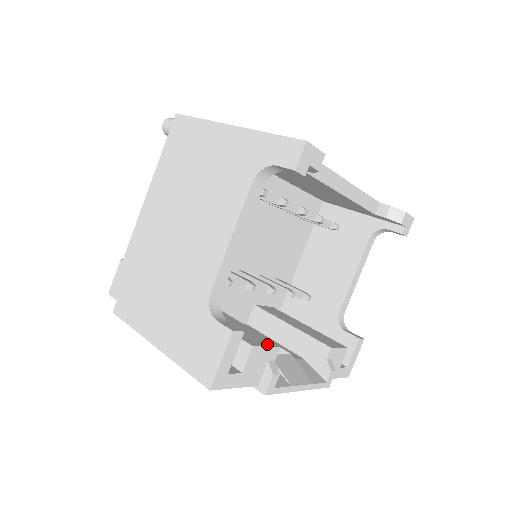
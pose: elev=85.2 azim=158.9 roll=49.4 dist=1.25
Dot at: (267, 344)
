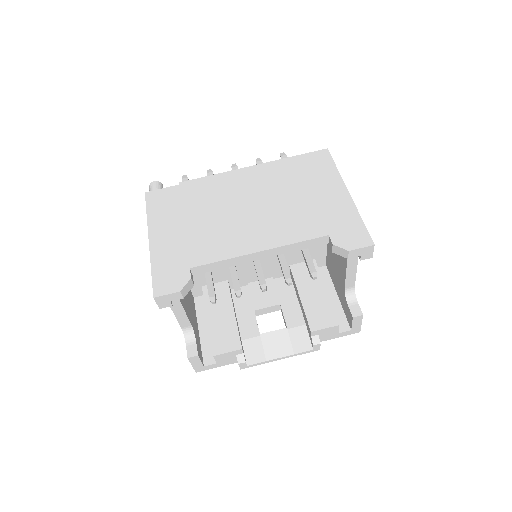
Dot at: (231, 349)
